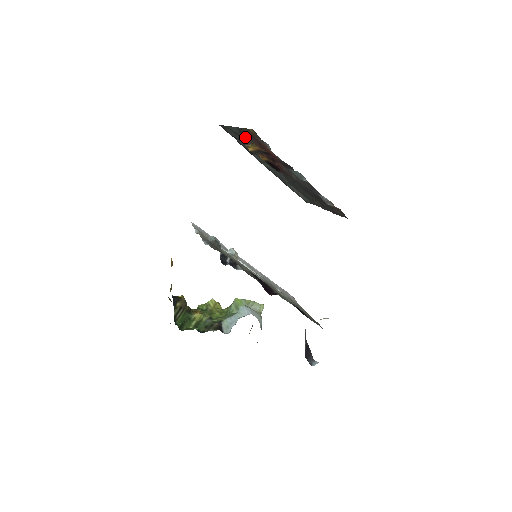
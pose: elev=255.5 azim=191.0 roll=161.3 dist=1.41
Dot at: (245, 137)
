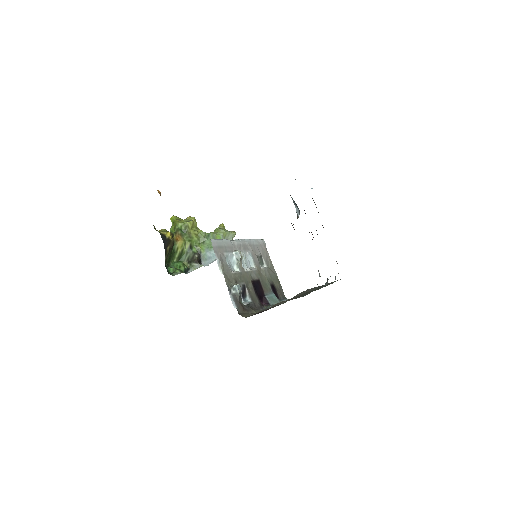
Dot at: occluded
